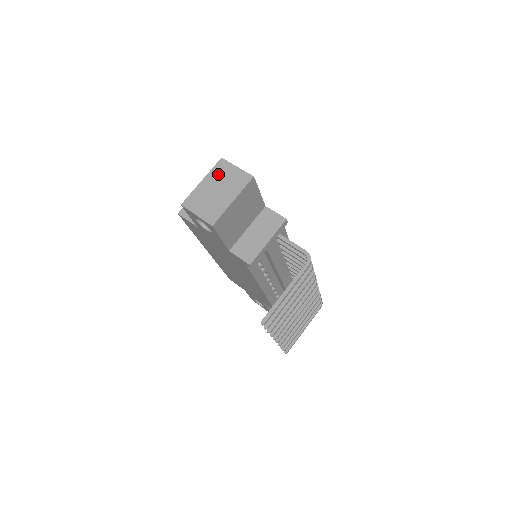
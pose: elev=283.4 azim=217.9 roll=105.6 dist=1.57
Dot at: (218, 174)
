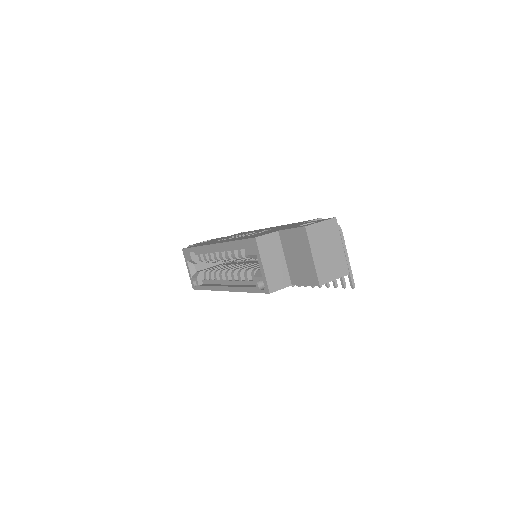
Dot at: (316, 240)
